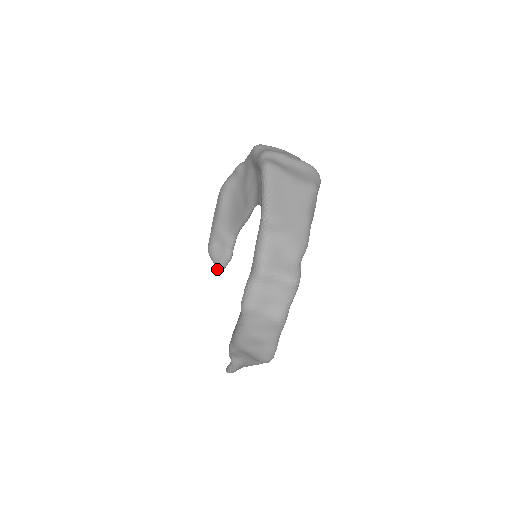
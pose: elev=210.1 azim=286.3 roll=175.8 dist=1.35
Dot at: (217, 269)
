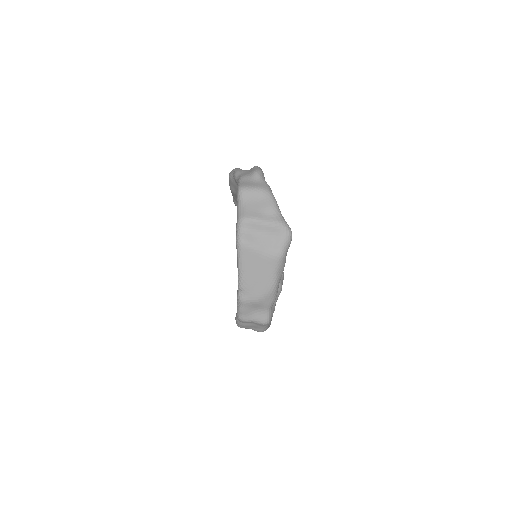
Dot at: occluded
